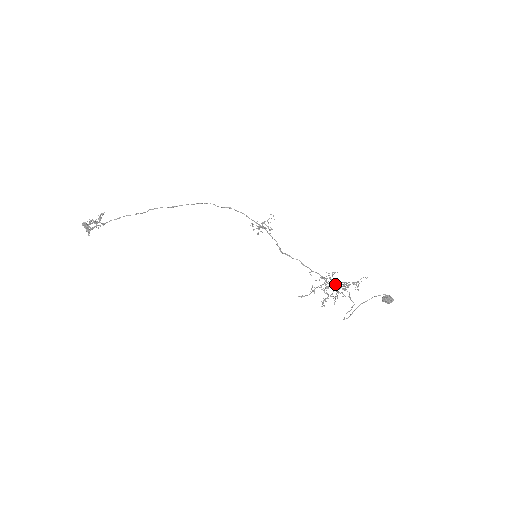
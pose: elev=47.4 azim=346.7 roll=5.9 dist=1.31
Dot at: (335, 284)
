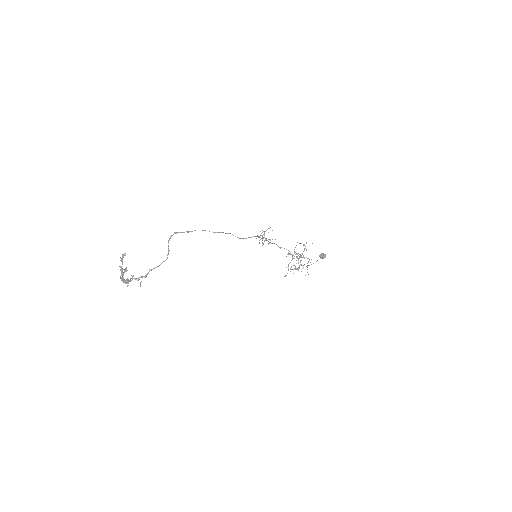
Dot at: (307, 266)
